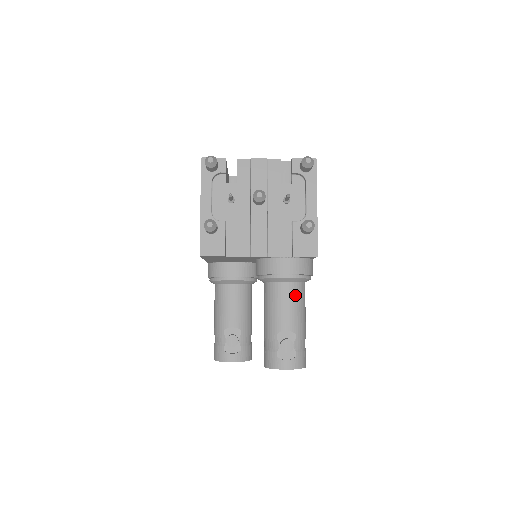
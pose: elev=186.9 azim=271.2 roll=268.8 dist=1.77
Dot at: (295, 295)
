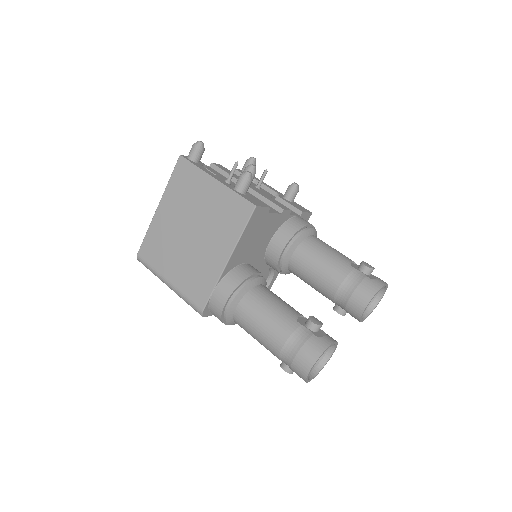
Dot at: occluded
